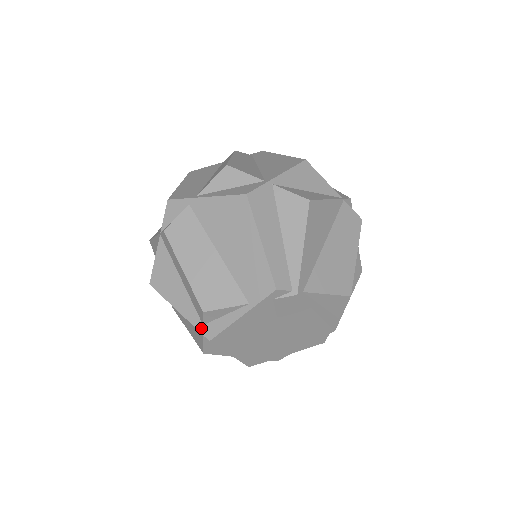
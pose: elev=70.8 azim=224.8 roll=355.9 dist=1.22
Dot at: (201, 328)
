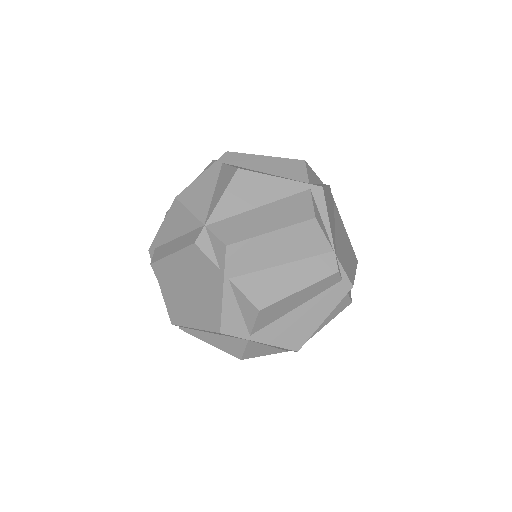
Dot at: (154, 246)
